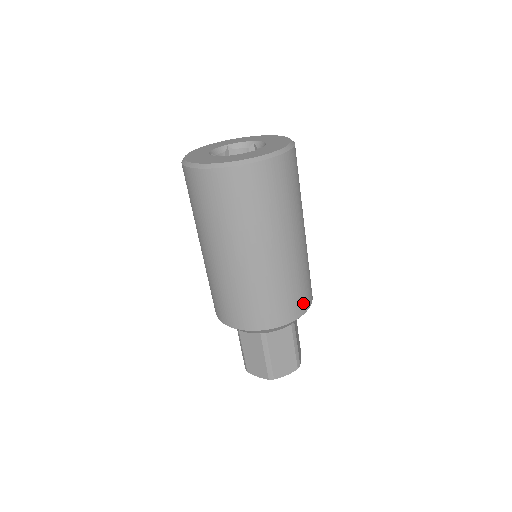
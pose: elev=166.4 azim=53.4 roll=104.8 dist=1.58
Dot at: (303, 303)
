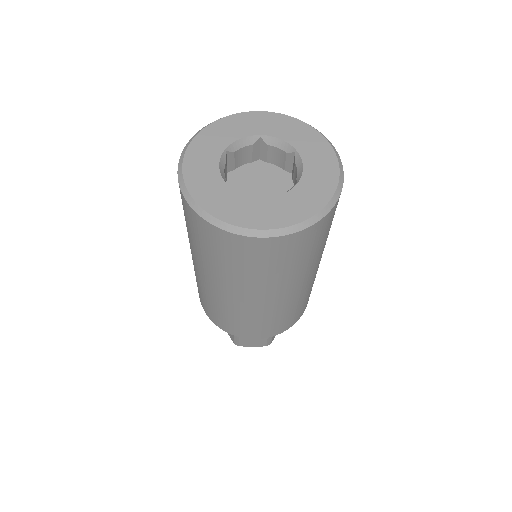
Dot at: occluded
